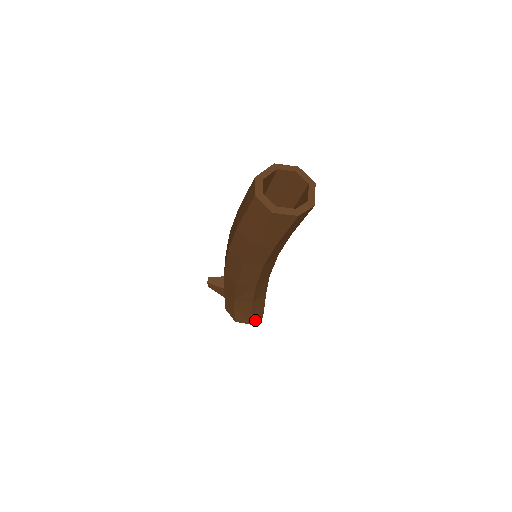
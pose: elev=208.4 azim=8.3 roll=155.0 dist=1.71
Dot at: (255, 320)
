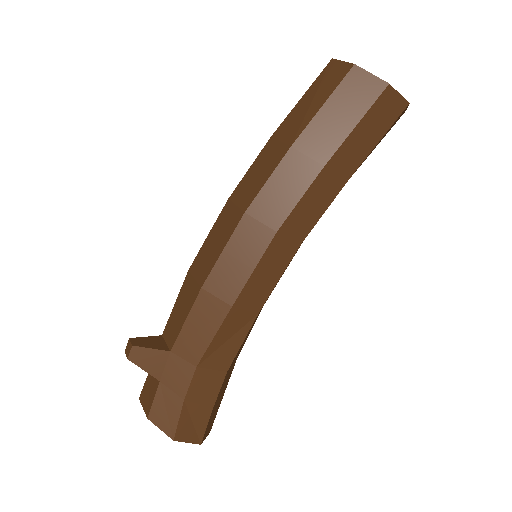
Dot at: (205, 433)
